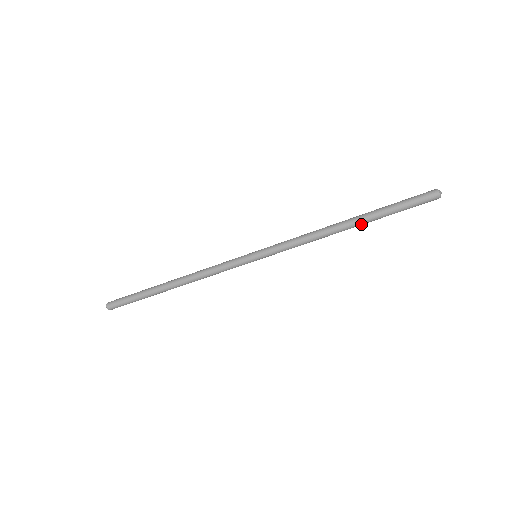
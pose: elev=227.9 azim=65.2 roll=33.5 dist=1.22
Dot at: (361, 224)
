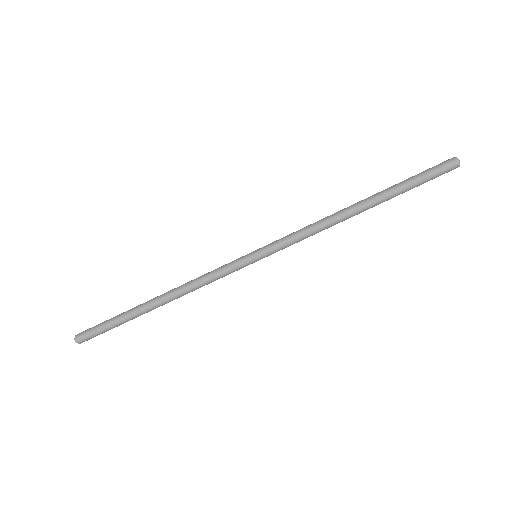
Dot at: (373, 200)
